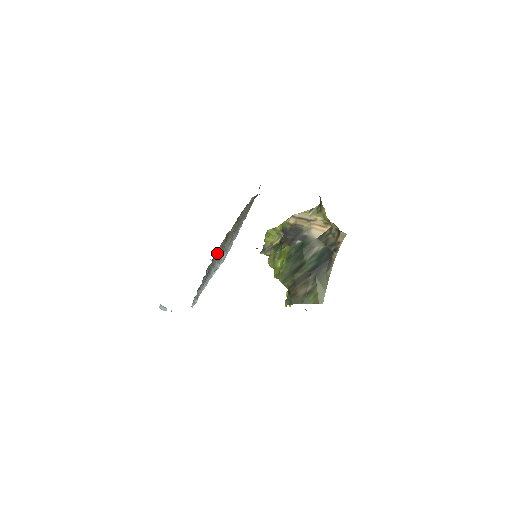
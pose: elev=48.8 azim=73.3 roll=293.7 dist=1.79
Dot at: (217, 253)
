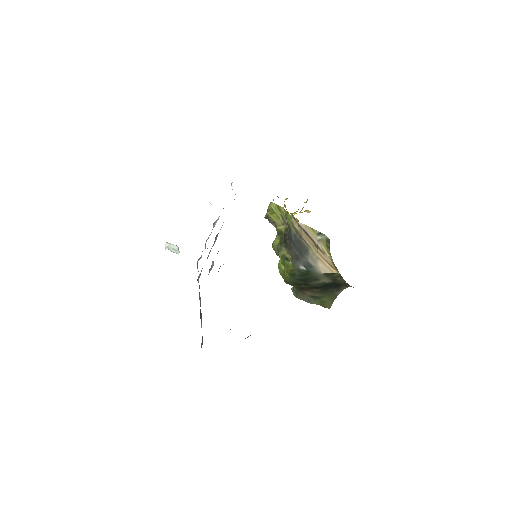
Dot at: occluded
